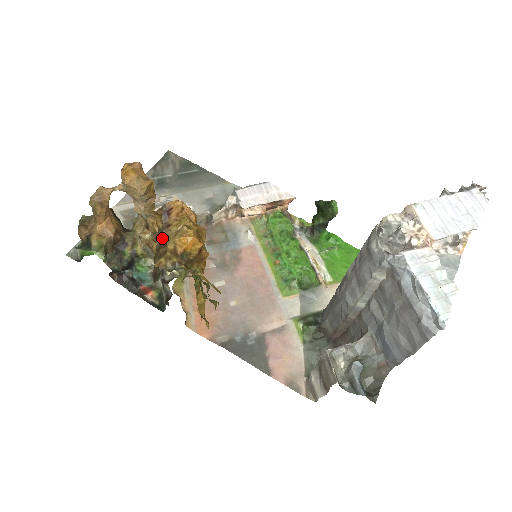
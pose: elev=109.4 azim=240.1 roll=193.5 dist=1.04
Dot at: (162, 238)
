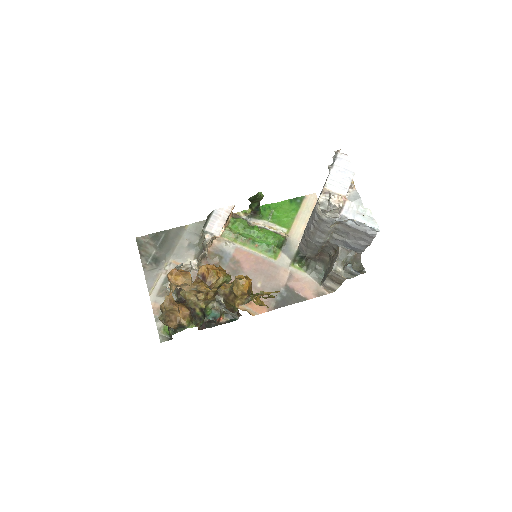
Dot at: (223, 292)
